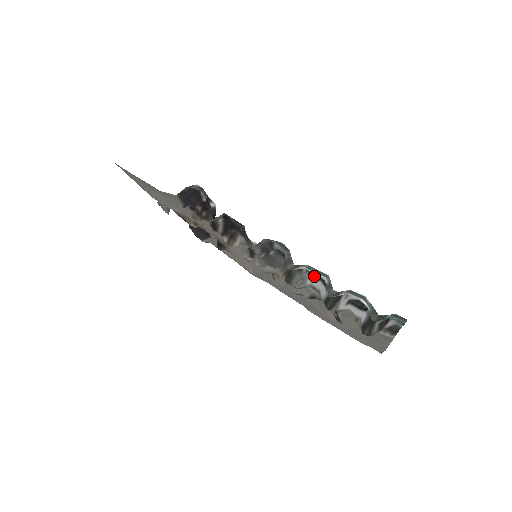
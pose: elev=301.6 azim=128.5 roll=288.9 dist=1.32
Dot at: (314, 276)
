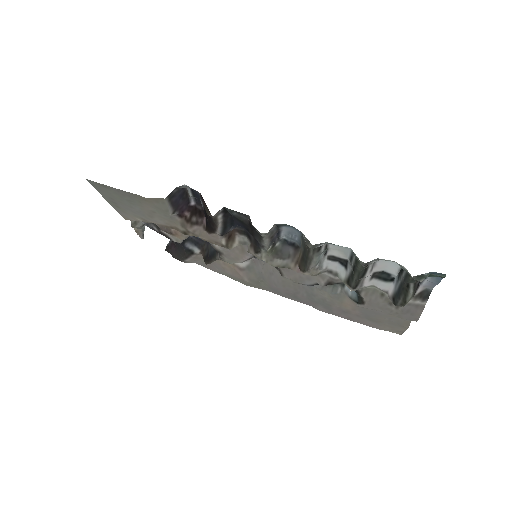
Dot at: (330, 257)
